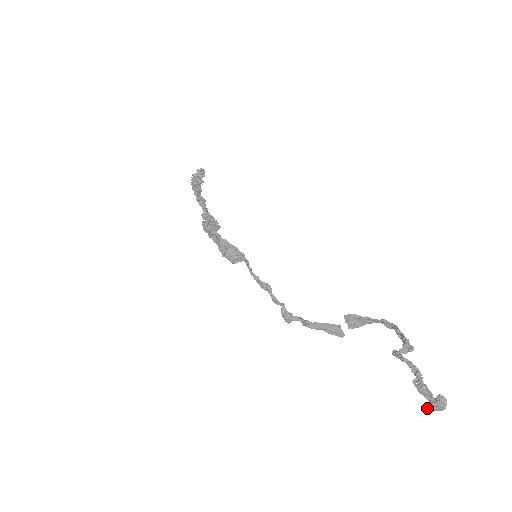
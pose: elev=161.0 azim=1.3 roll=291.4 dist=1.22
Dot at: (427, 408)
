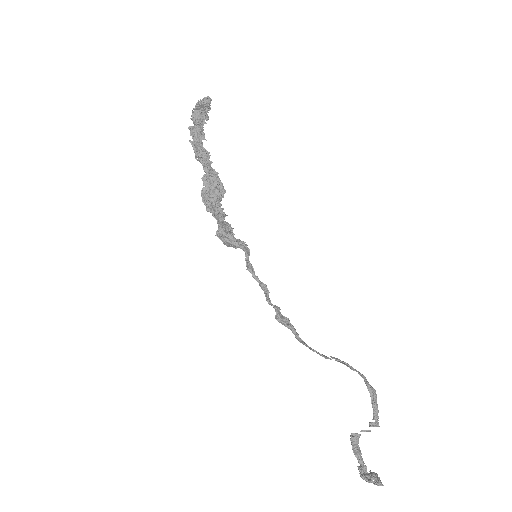
Dot at: occluded
